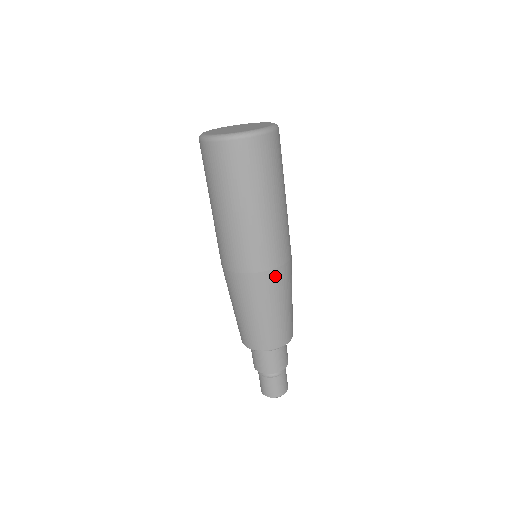
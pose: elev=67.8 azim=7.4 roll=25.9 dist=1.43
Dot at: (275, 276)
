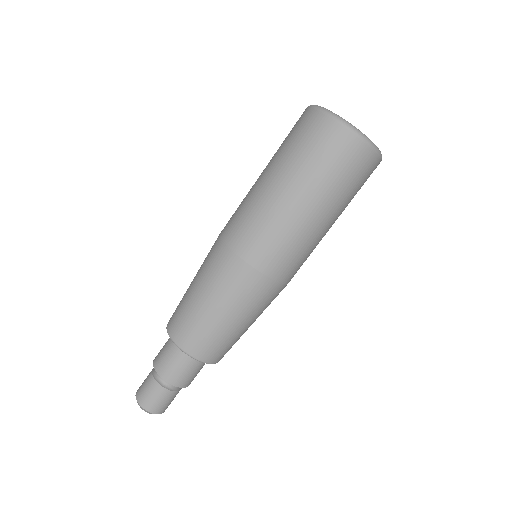
Dot at: occluded
